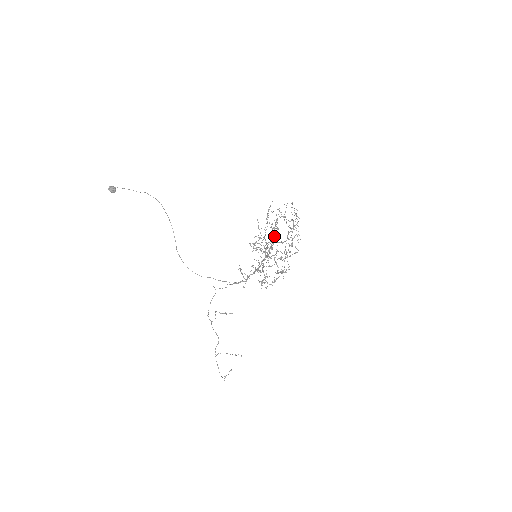
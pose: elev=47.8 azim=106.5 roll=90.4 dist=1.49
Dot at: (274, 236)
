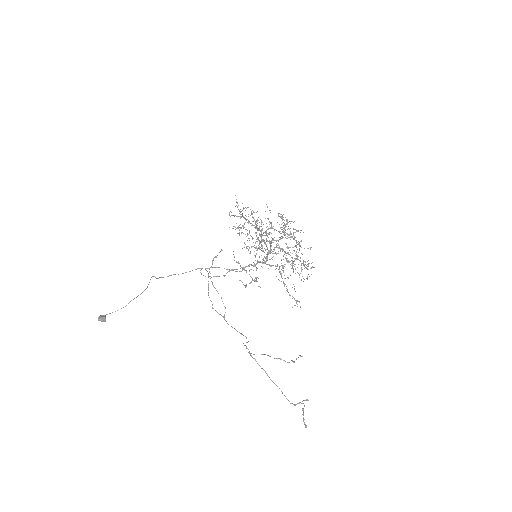
Dot at: (268, 237)
